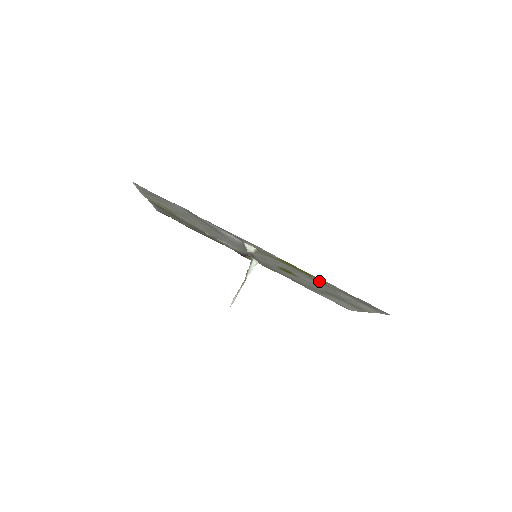
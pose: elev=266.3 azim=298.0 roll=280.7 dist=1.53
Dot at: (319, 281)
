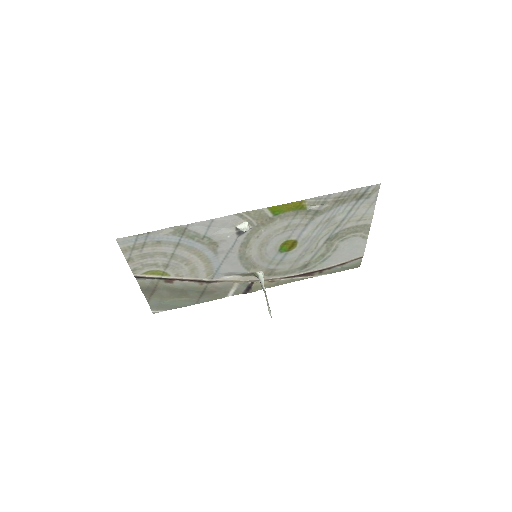
Dot at: (313, 212)
